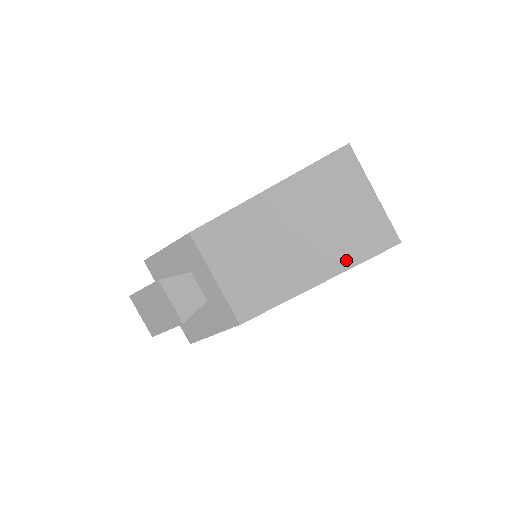
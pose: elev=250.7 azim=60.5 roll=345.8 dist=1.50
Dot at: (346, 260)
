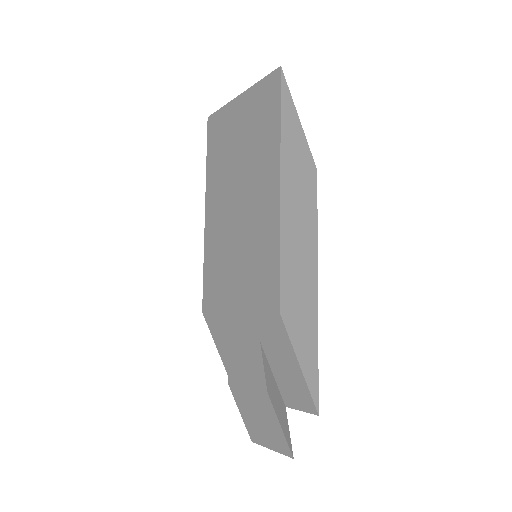
Dot at: (272, 140)
